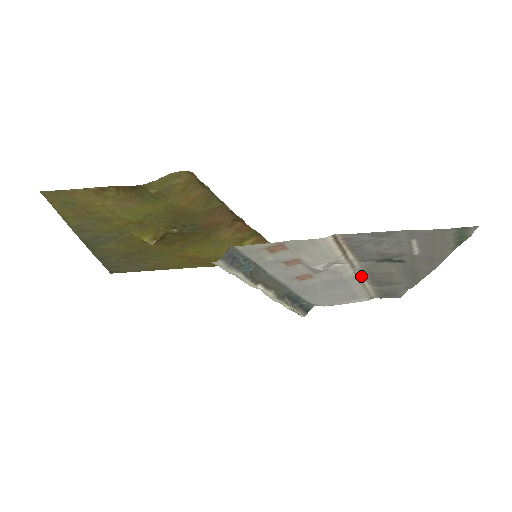
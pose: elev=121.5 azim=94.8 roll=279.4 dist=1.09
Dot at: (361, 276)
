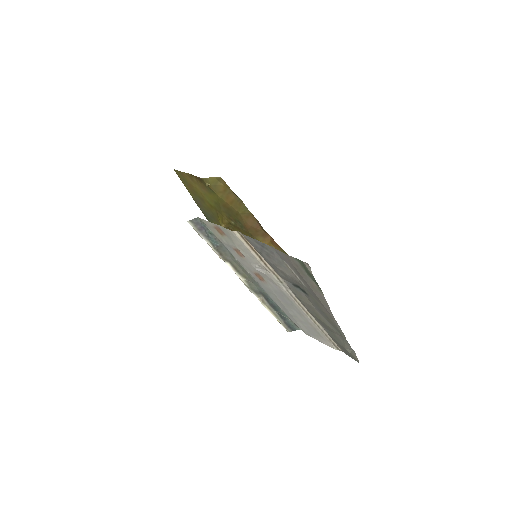
Dot at: (299, 301)
